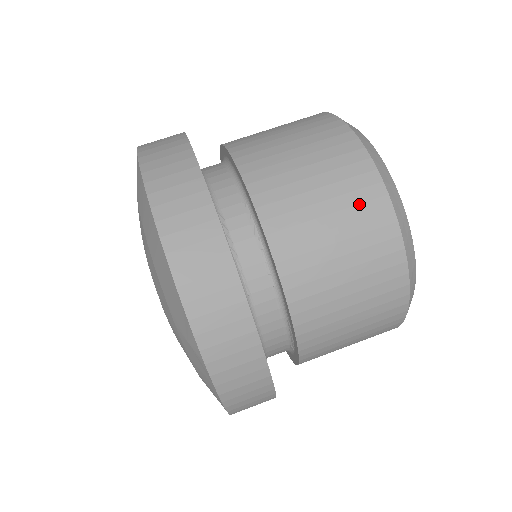
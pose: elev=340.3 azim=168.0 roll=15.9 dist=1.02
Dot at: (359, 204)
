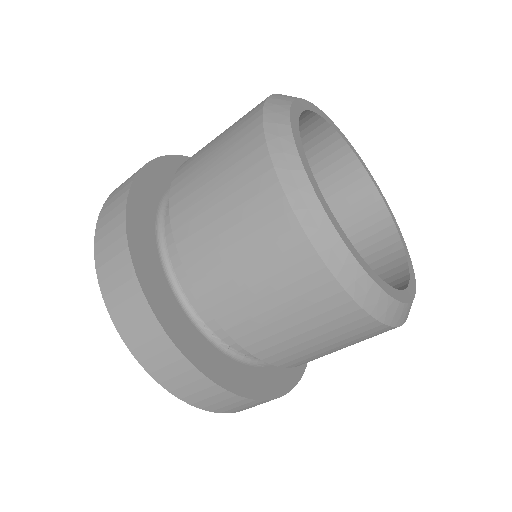
Dot at: (323, 313)
